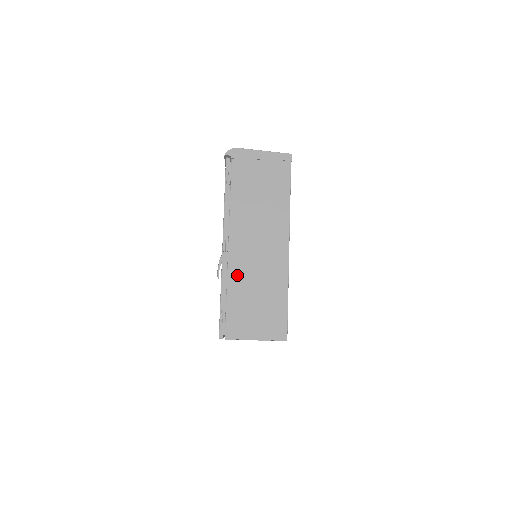
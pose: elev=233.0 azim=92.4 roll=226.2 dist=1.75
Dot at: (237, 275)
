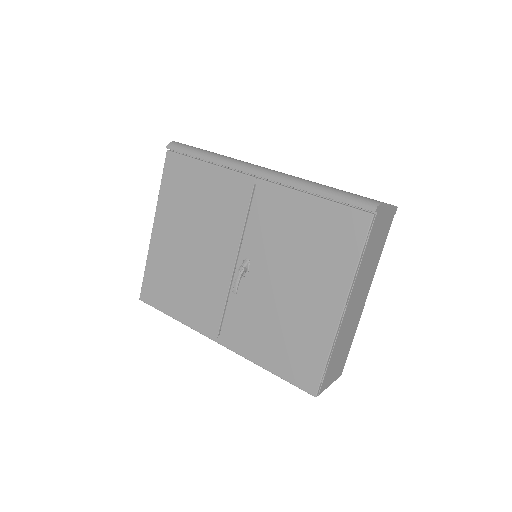
Dot at: (341, 335)
